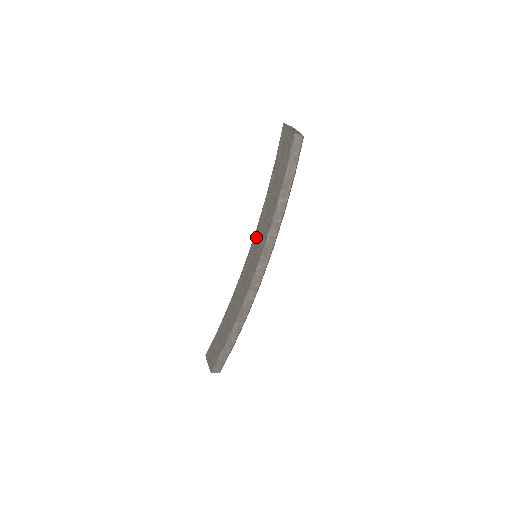
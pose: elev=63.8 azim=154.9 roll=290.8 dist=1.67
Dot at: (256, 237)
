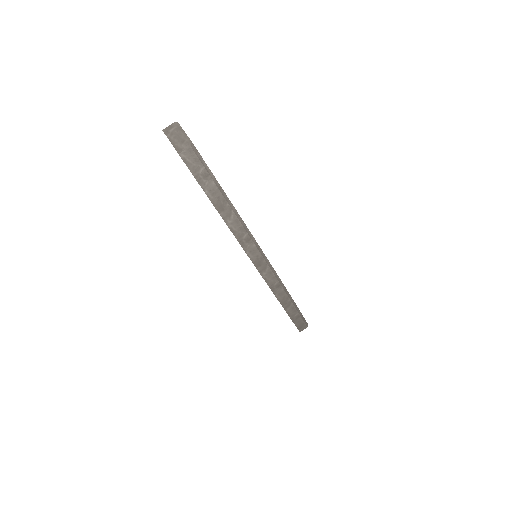
Dot at: occluded
